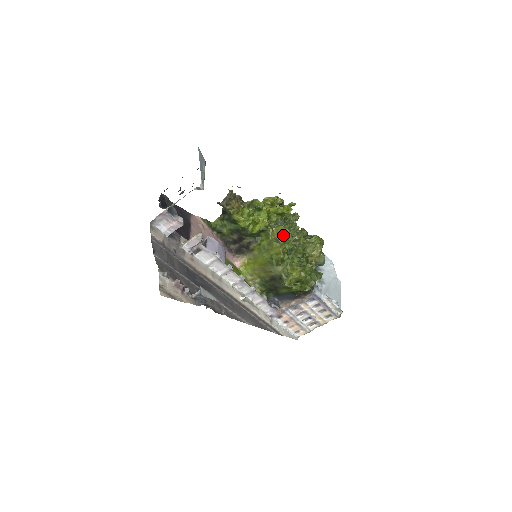
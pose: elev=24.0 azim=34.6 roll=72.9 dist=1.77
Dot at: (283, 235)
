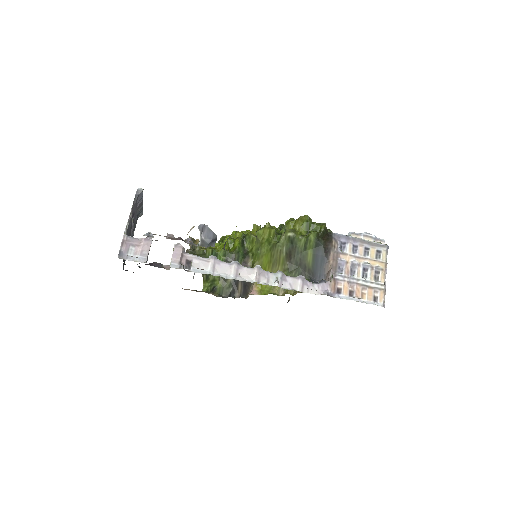
Dot at: occluded
